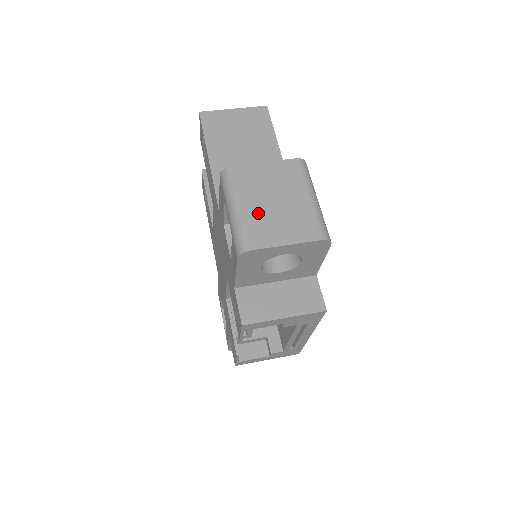
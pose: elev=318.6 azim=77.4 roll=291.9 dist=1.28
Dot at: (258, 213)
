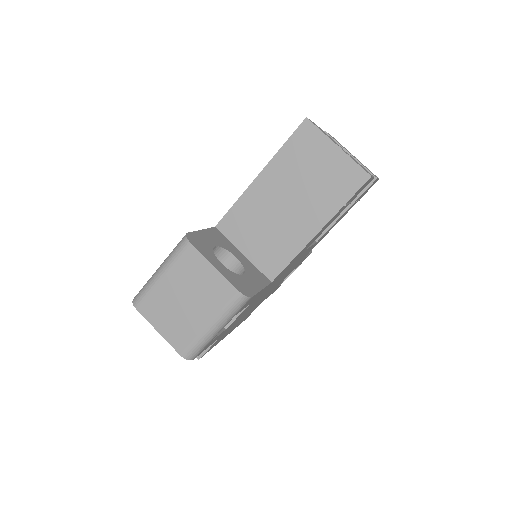
Dot at: (166, 294)
